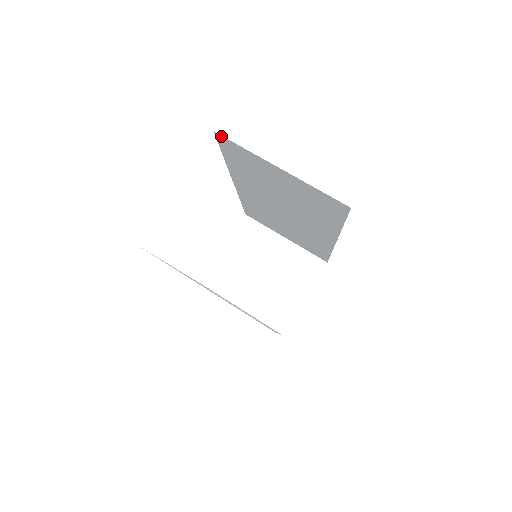
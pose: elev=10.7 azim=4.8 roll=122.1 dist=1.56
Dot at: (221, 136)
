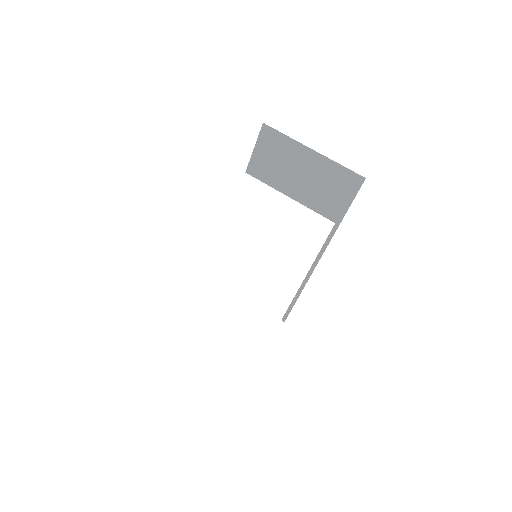
Dot at: (268, 127)
